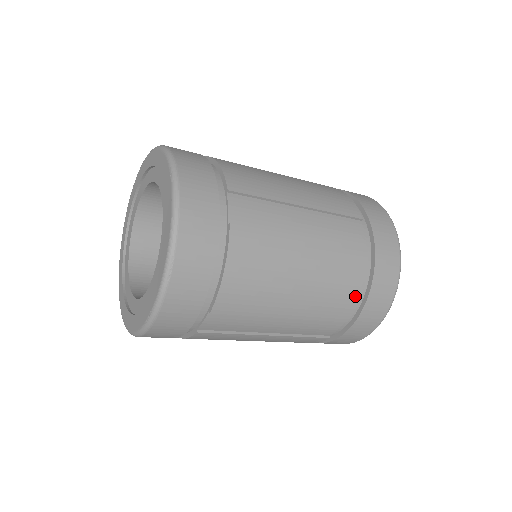
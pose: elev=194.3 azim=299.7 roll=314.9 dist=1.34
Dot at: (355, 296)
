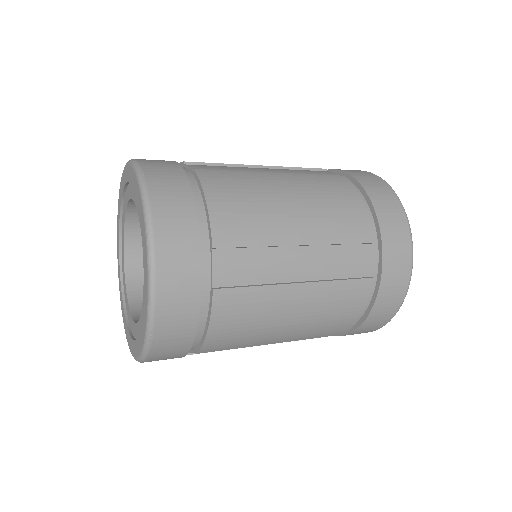
Dot at: (351, 321)
